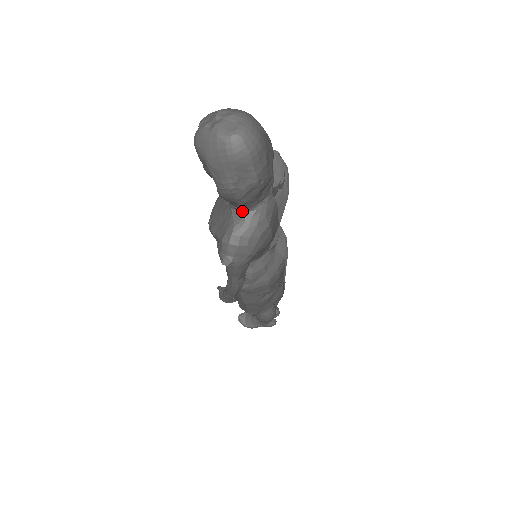
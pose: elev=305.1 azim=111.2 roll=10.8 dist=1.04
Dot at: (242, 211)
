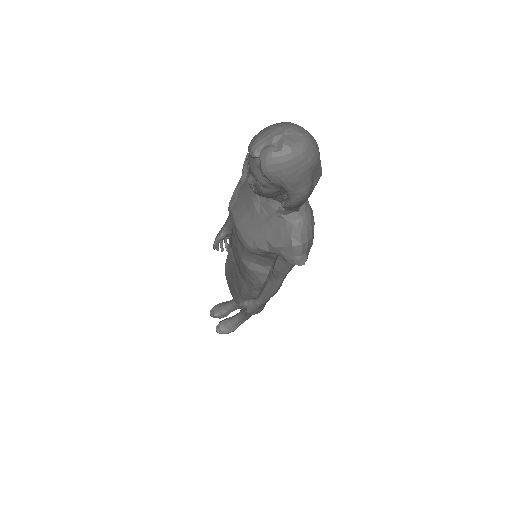
Dot at: (295, 211)
